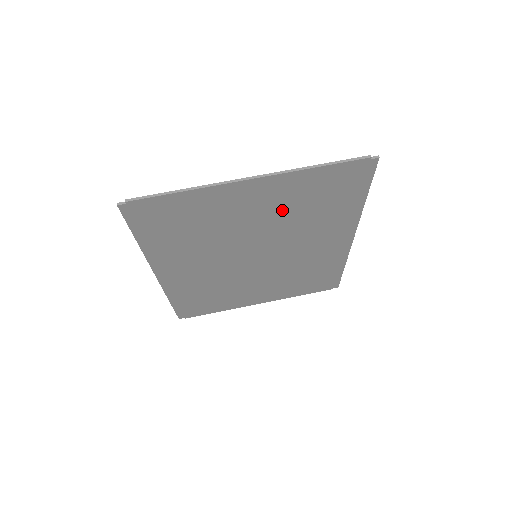
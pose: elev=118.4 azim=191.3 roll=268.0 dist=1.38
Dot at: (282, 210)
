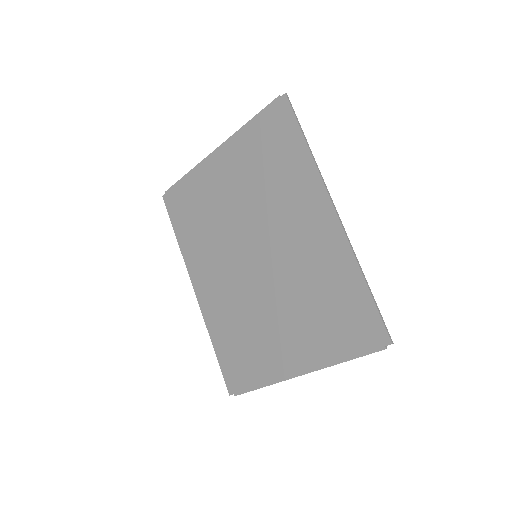
Dot at: (247, 179)
